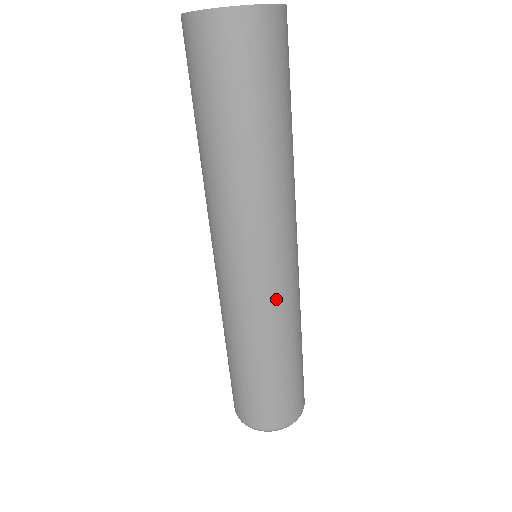
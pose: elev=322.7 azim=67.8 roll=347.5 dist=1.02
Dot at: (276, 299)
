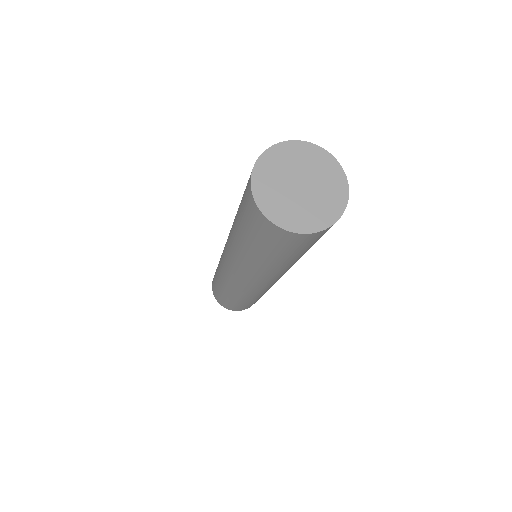
Dot at: occluded
